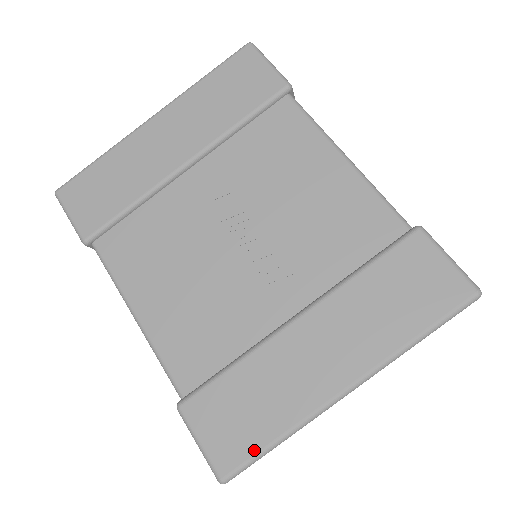
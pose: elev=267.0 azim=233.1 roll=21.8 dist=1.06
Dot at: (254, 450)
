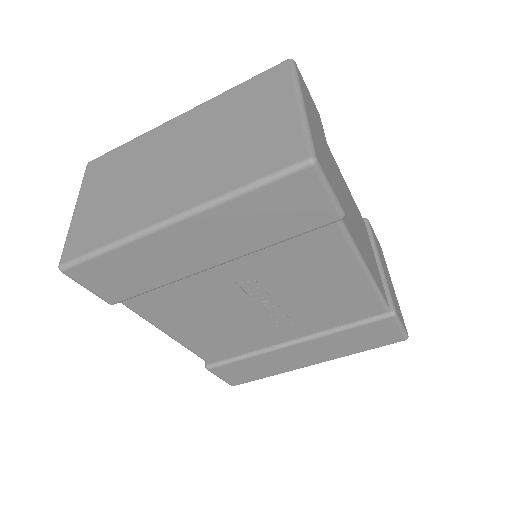
Dot at: (253, 380)
